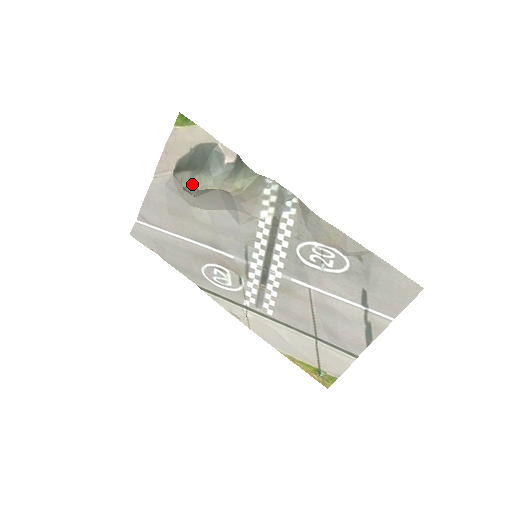
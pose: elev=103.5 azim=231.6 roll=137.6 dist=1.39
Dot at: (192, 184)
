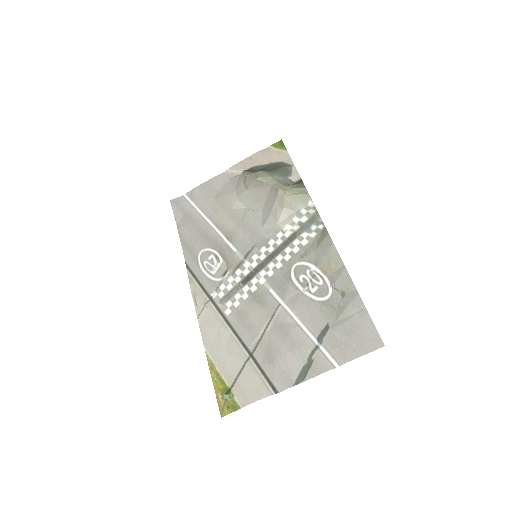
Dot at: (254, 174)
